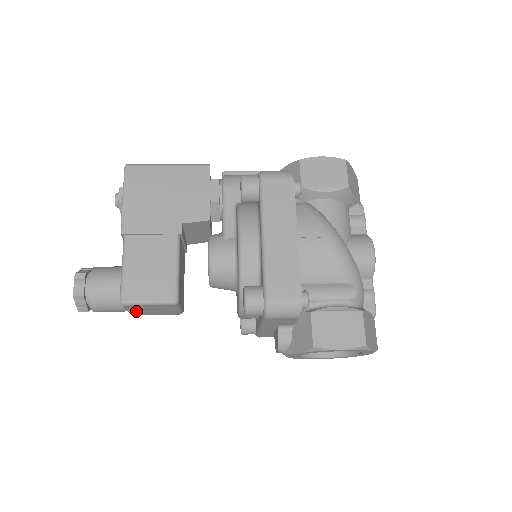
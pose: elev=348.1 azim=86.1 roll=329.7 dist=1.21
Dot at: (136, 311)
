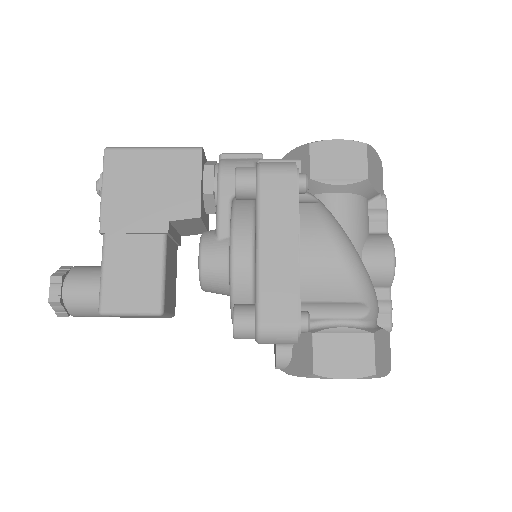
Dot at: occluded
